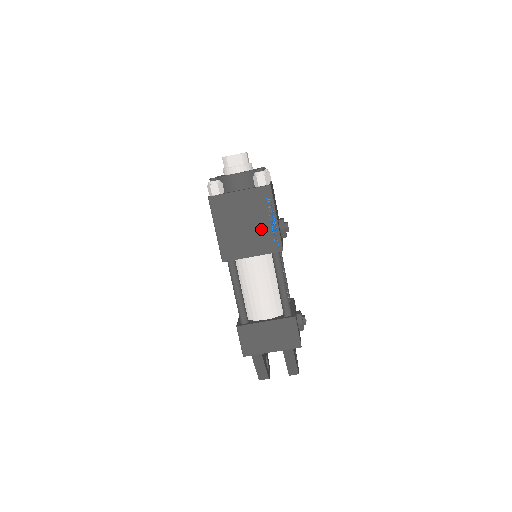
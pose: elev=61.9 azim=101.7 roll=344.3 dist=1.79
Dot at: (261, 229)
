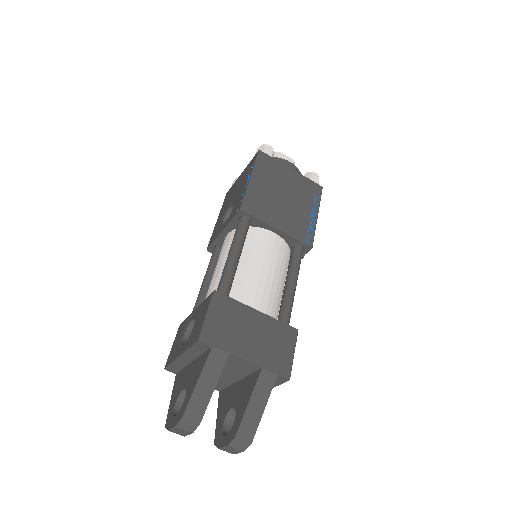
Dot at: (298, 212)
